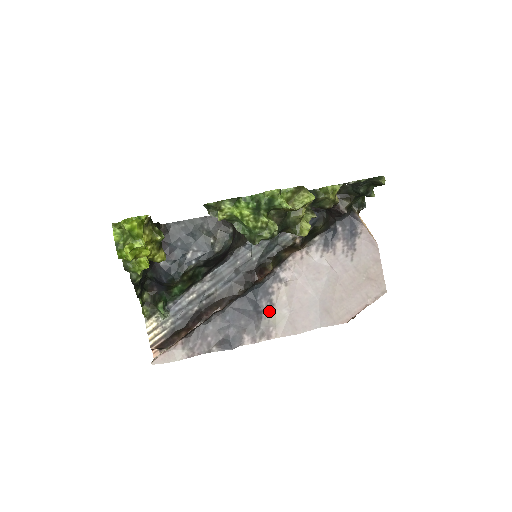
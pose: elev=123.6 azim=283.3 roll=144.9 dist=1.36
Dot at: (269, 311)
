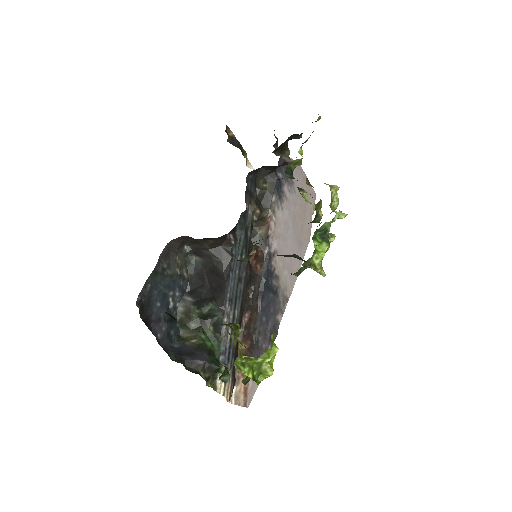
Dot at: (279, 284)
